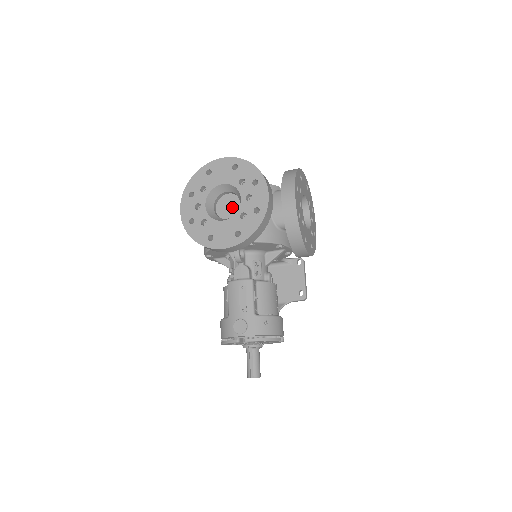
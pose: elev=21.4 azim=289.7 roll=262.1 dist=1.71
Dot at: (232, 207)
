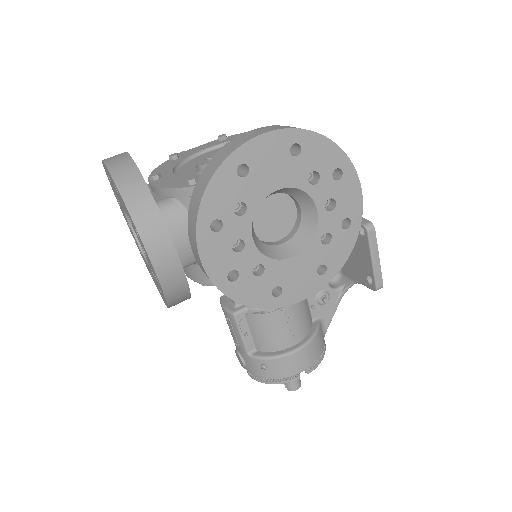
Dot at: occluded
